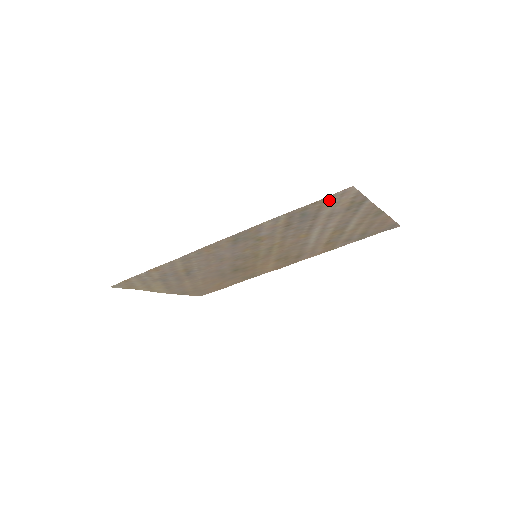
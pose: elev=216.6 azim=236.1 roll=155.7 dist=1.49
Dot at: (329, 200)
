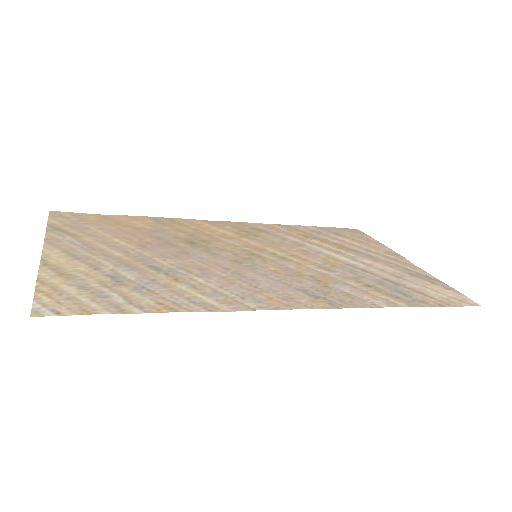
Dot at: (445, 299)
